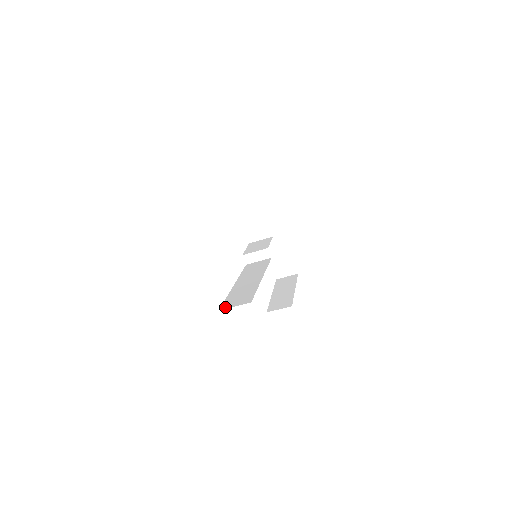
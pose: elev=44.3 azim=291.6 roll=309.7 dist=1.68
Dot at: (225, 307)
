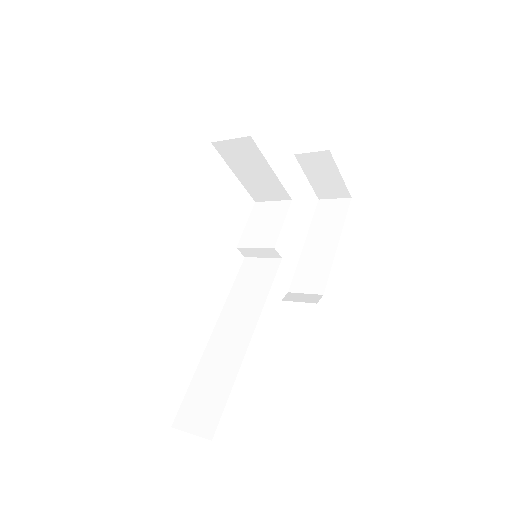
Dot at: (180, 423)
